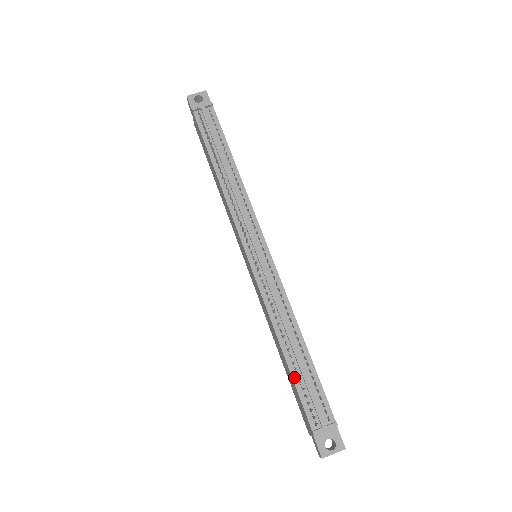
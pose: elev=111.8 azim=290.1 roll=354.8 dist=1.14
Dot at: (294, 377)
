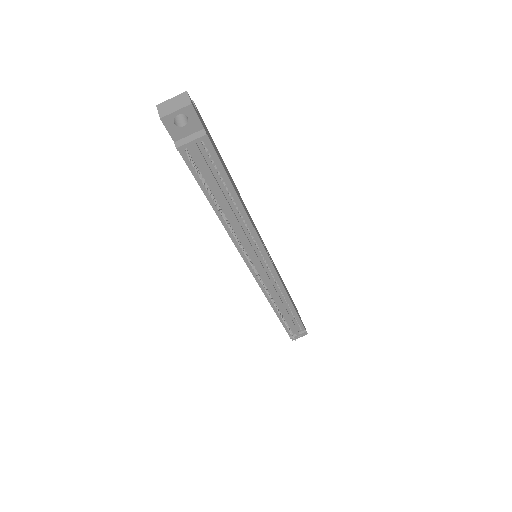
Dot at: (282, 321)
